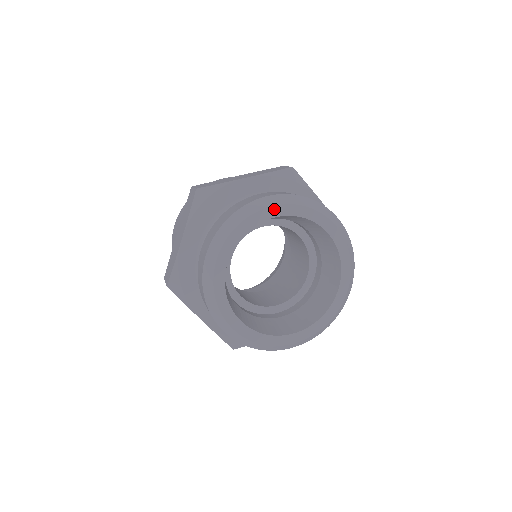
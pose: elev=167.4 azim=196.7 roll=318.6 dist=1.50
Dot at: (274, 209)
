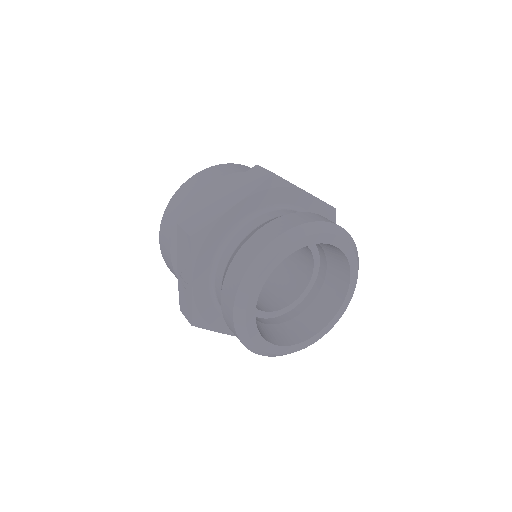
Dot at: (340, 240)
